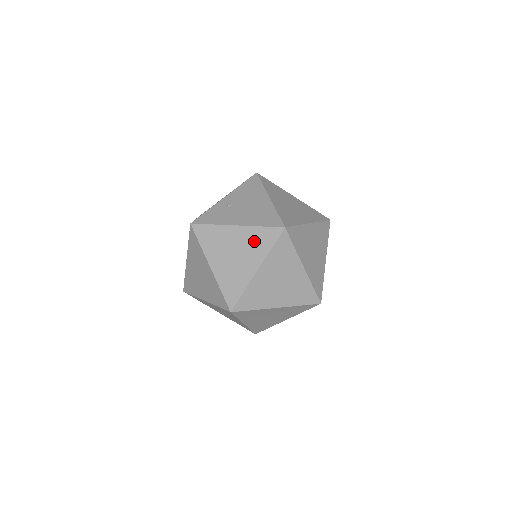
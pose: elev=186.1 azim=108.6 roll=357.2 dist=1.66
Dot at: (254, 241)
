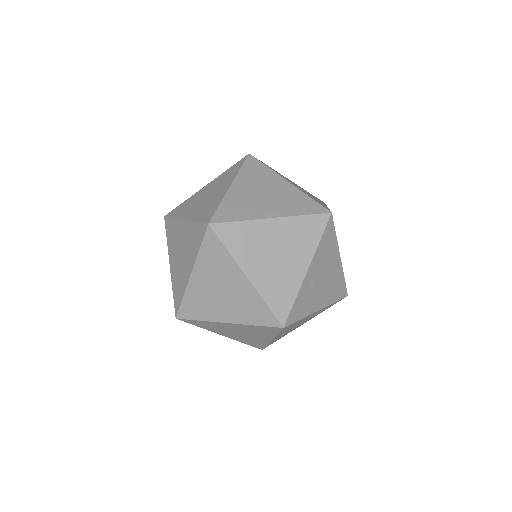
Dot at: occluded
